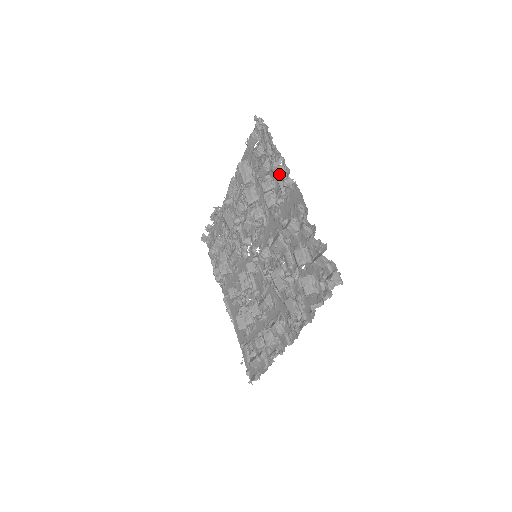
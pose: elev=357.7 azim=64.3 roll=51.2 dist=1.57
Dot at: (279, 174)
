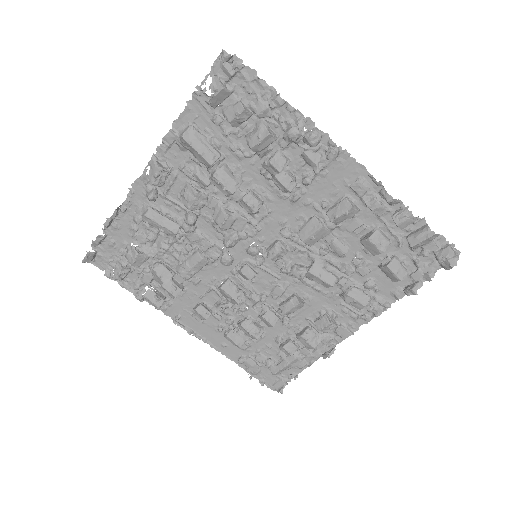
Dot at: (316, 145)
